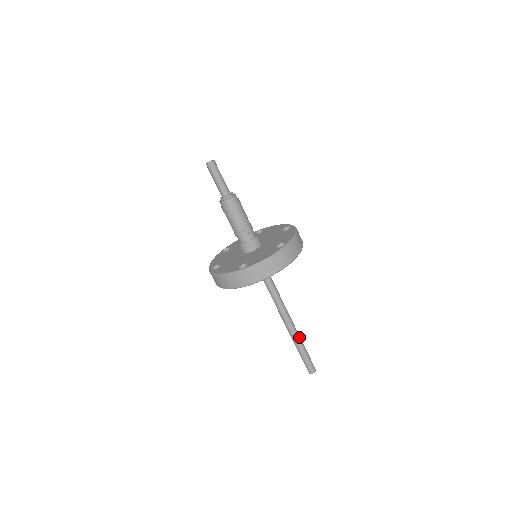
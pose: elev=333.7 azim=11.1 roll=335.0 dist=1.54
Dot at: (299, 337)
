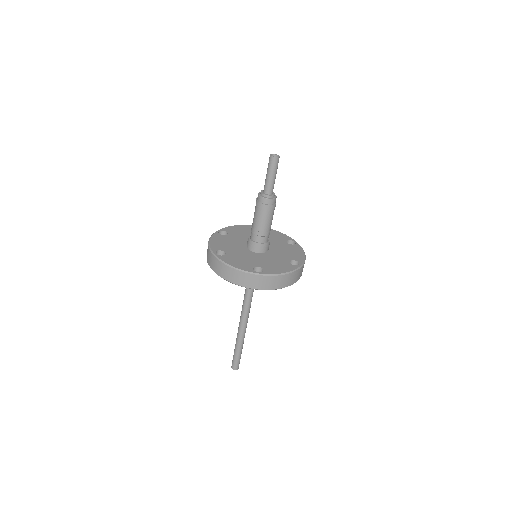
Dot at: (242, 338)
